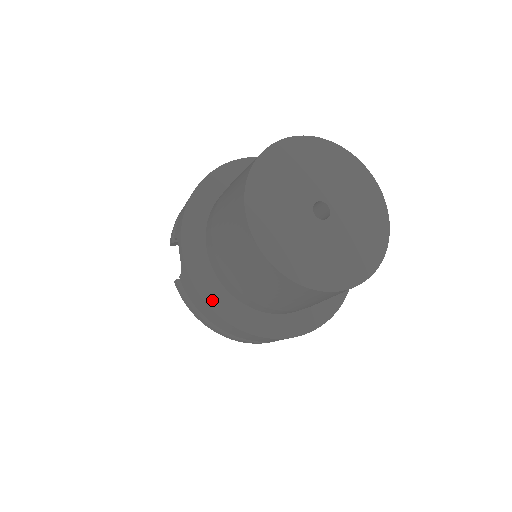
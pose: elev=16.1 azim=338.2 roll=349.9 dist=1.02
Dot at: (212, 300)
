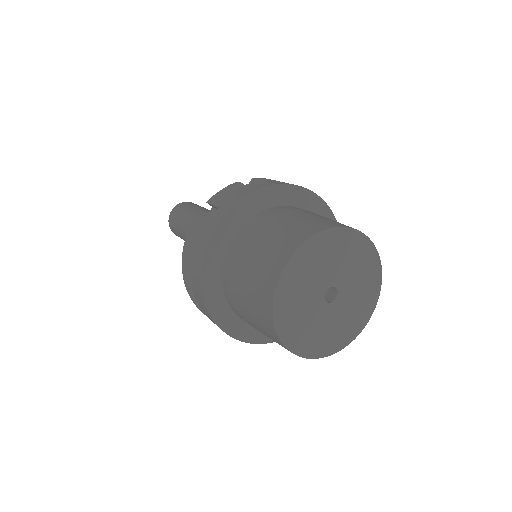
Dot at: (207, 277)
